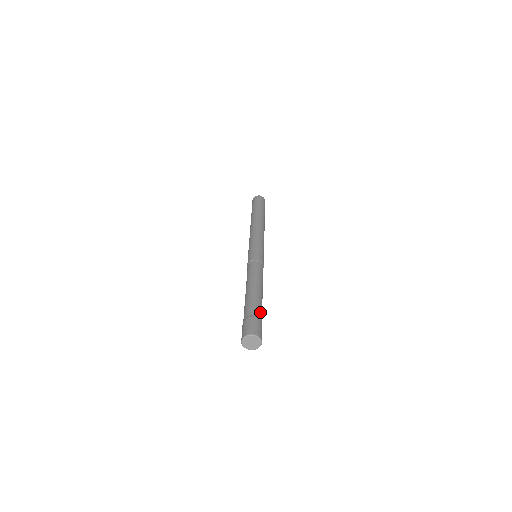
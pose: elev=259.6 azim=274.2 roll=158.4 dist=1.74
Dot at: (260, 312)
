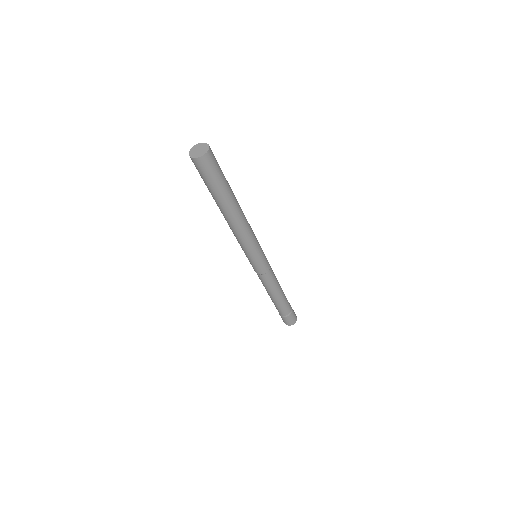
Dot at: (288, 310)
